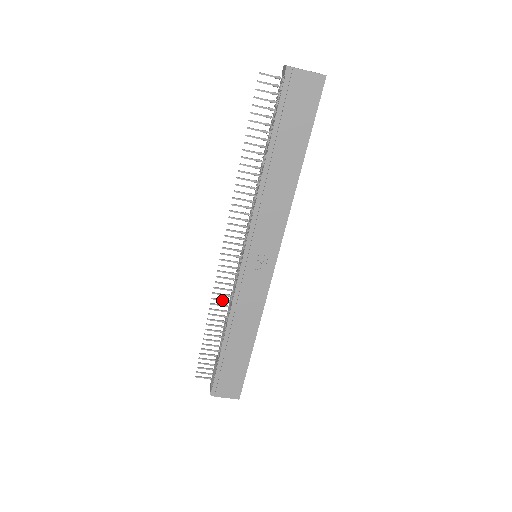
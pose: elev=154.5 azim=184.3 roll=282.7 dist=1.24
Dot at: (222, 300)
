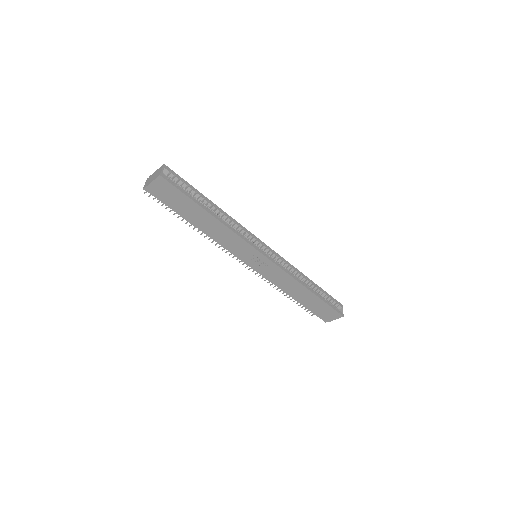
Dot at: occluded
